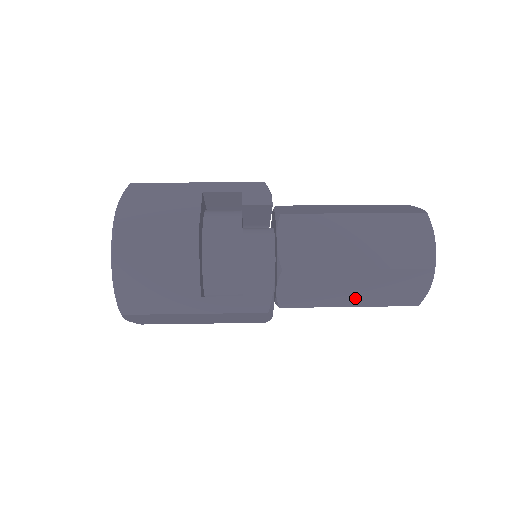
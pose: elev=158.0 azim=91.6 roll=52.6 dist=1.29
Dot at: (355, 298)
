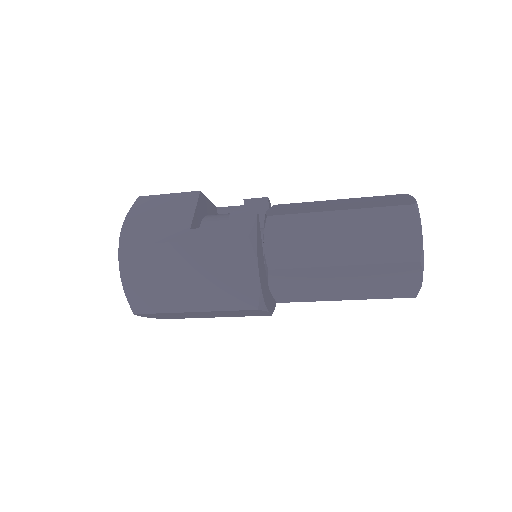
Dot at: (345, 252)
